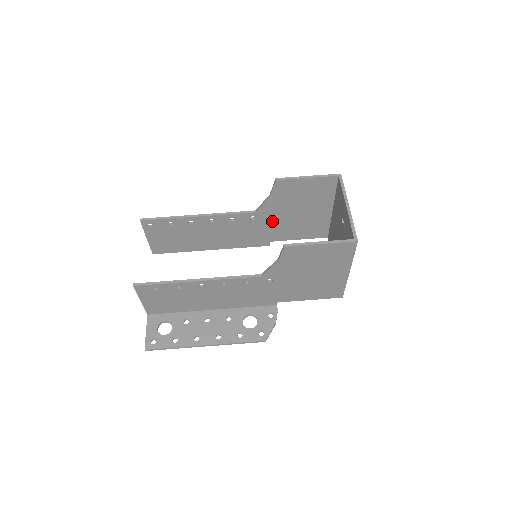
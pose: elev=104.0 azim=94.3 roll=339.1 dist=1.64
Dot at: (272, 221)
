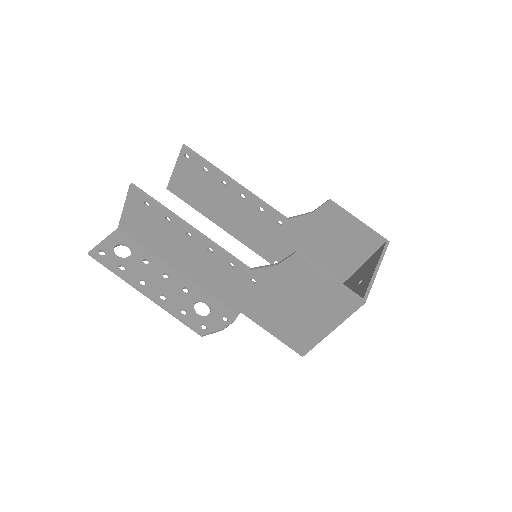
Dot at: (293, 240)
